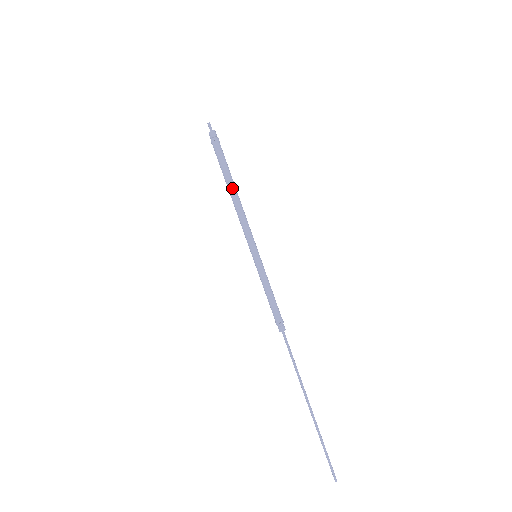
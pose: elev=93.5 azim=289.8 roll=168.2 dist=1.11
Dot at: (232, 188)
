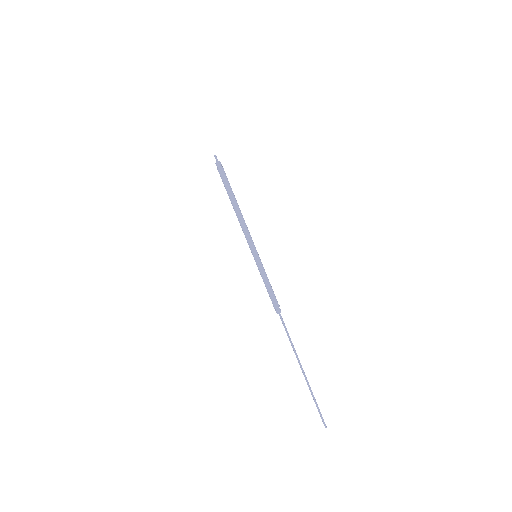
Dot at: (237, 204)
